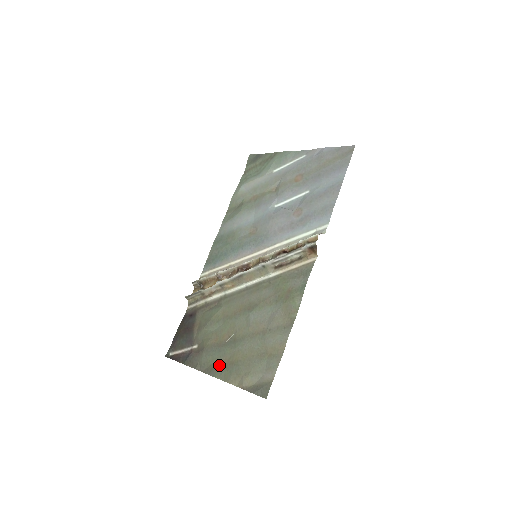
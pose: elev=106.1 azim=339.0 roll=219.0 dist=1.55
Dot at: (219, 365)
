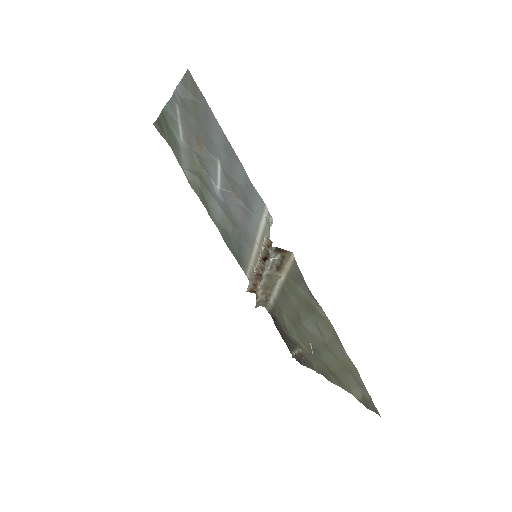
Dot at: (326, 372)
